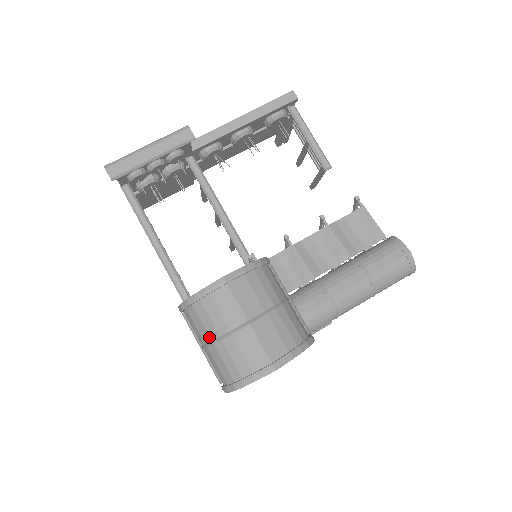
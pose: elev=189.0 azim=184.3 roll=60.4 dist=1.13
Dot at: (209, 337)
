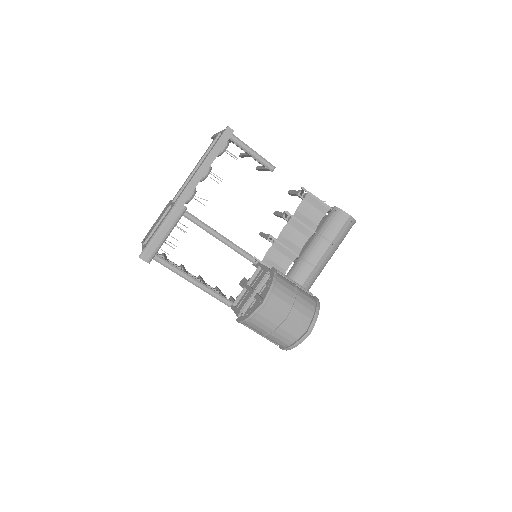
Dot at: (265, 332)
